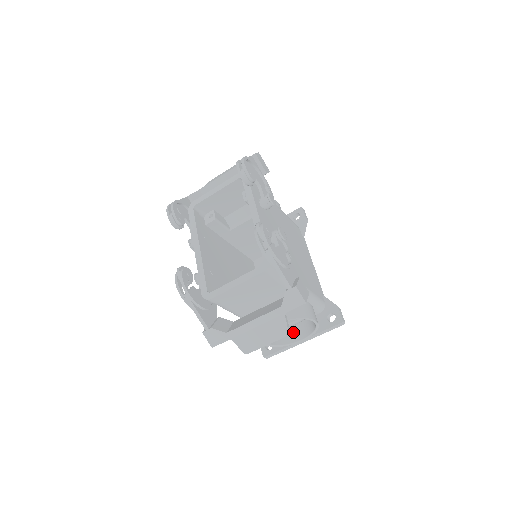
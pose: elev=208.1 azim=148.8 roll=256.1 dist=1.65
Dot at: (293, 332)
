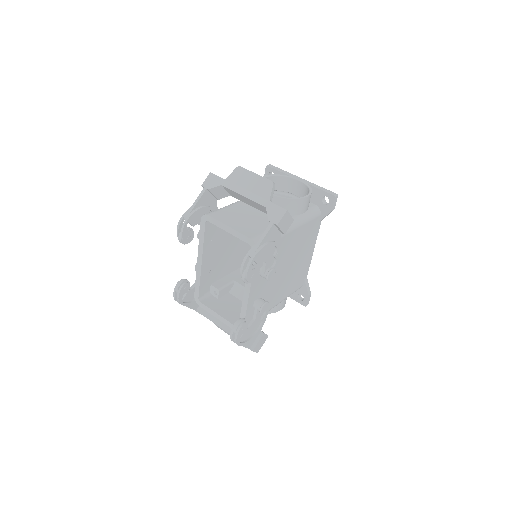
Dot at: occluded
